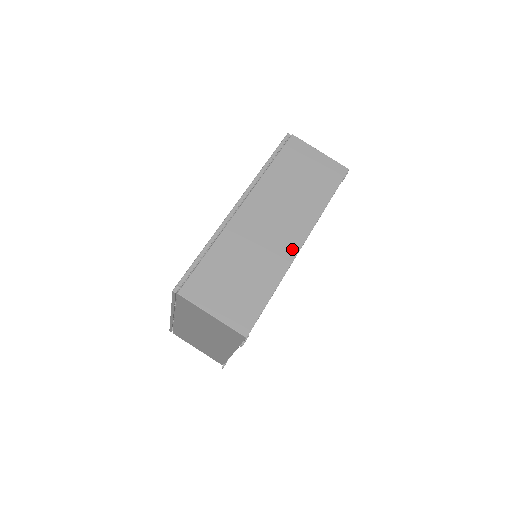
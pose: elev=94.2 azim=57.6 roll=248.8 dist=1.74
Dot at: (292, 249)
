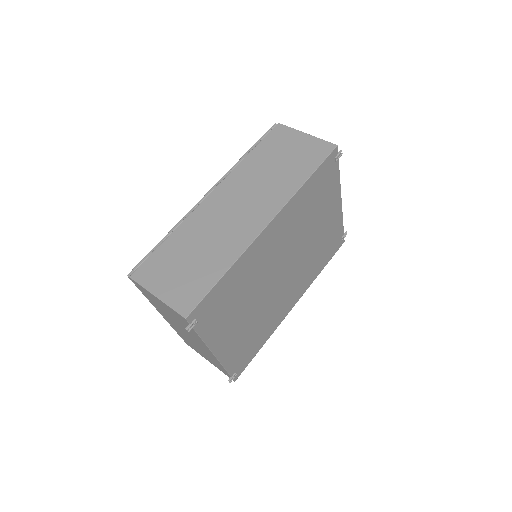
Dot at: (255, 229)
